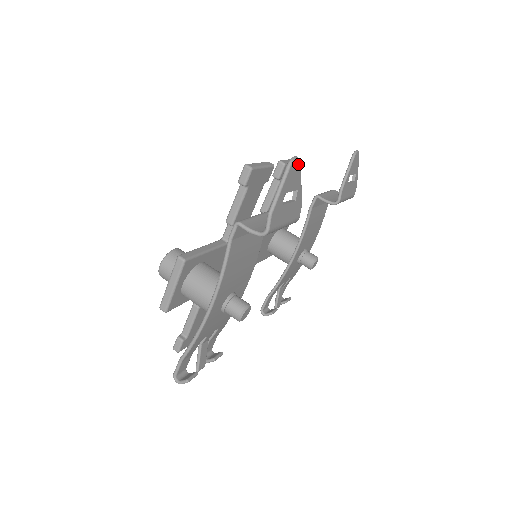
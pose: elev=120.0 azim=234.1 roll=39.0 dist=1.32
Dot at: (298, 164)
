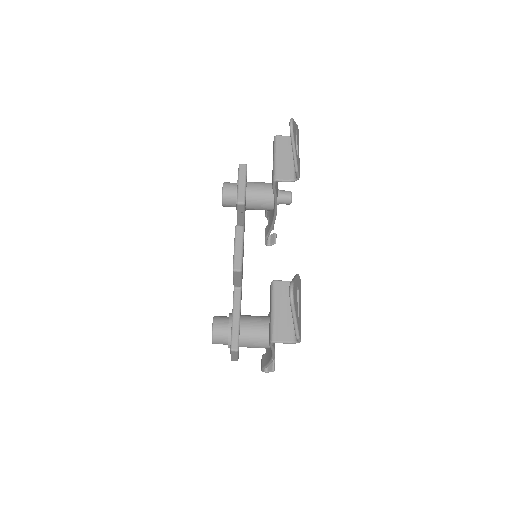
Dot at: (294, 288)
